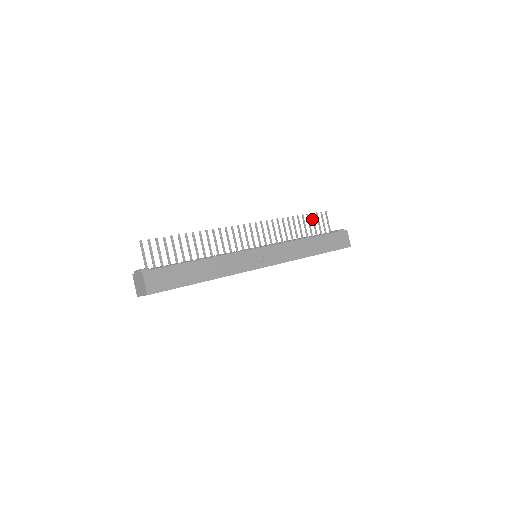
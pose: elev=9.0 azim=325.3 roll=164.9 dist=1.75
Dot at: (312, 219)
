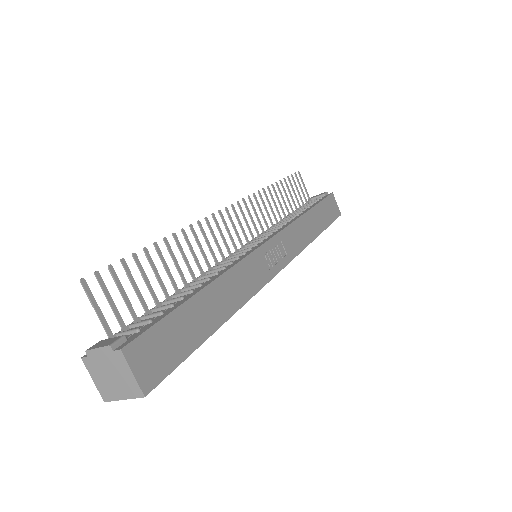
Dot at: (290, 185)
